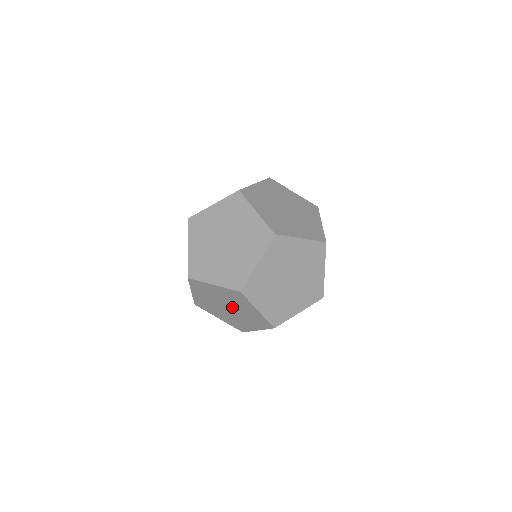
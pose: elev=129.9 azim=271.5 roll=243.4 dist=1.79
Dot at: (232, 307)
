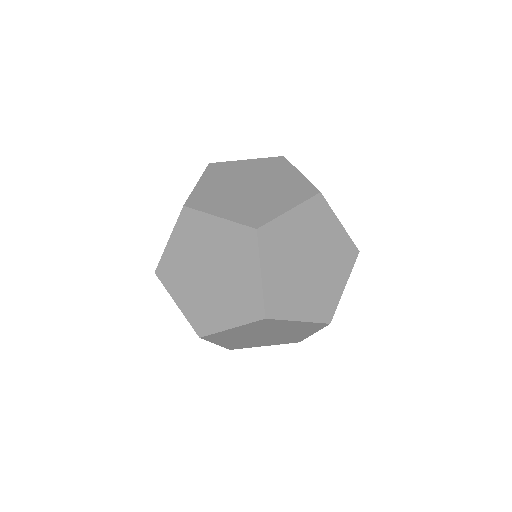
Dot at: occluded
